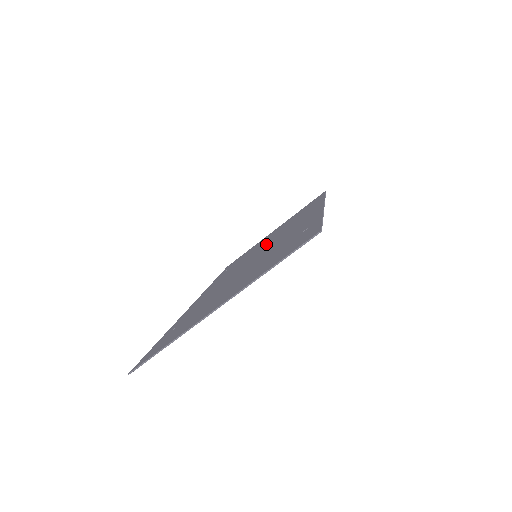
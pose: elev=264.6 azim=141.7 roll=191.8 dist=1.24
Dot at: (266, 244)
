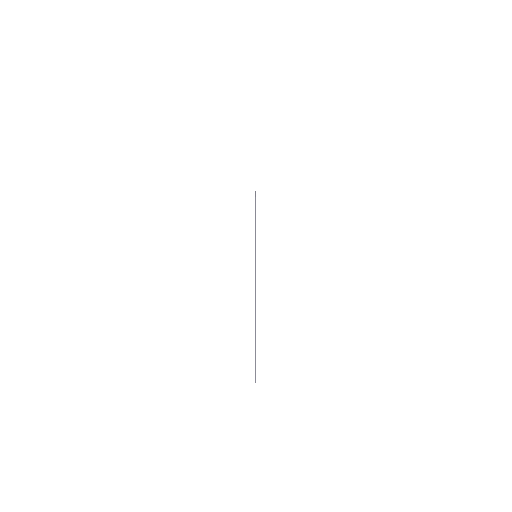
Dot at: occluded
